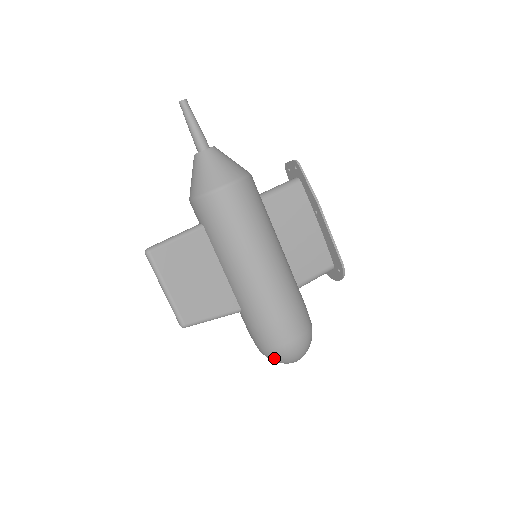
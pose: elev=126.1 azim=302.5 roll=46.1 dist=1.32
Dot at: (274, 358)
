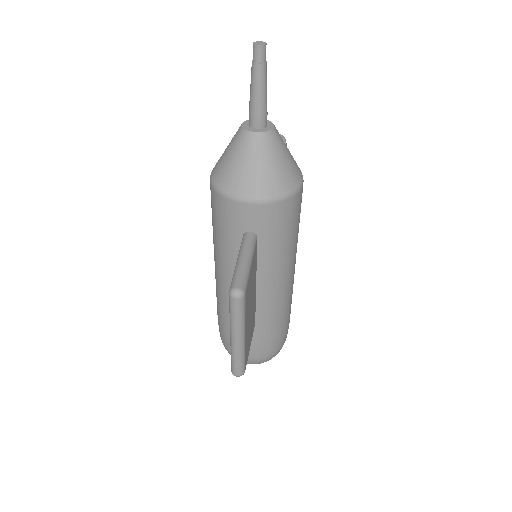
Dot at: occluded
